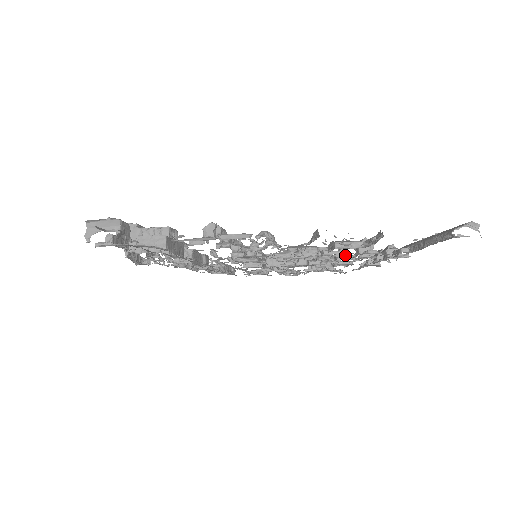
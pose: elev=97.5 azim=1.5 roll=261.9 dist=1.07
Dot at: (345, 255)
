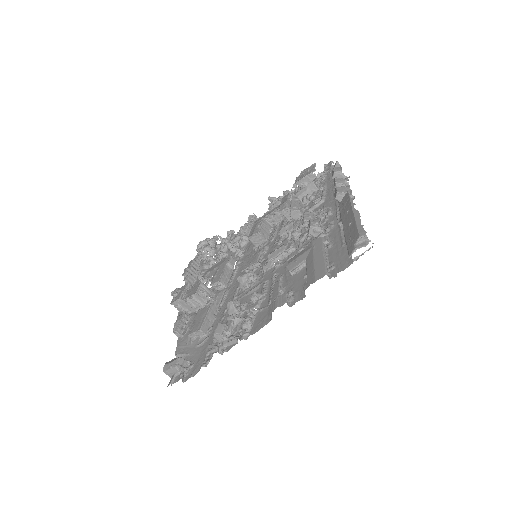
Dot at: (307, 235)
